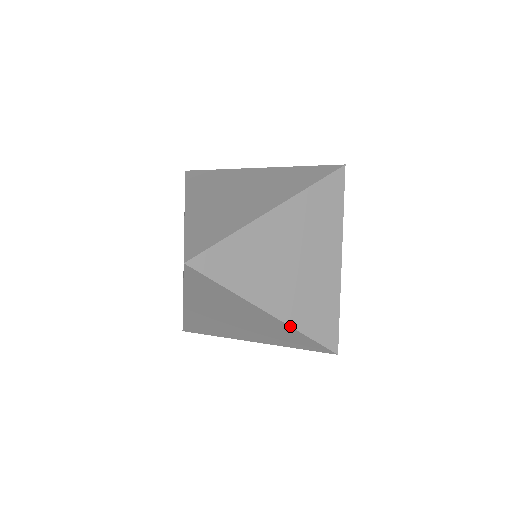
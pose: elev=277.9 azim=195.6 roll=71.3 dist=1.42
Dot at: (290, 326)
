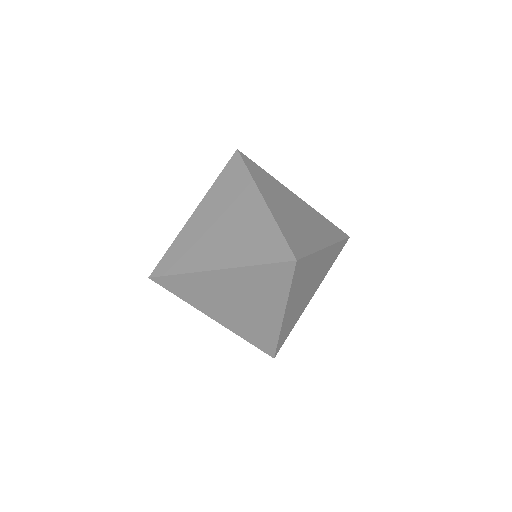
Dot at: (237, 267)
